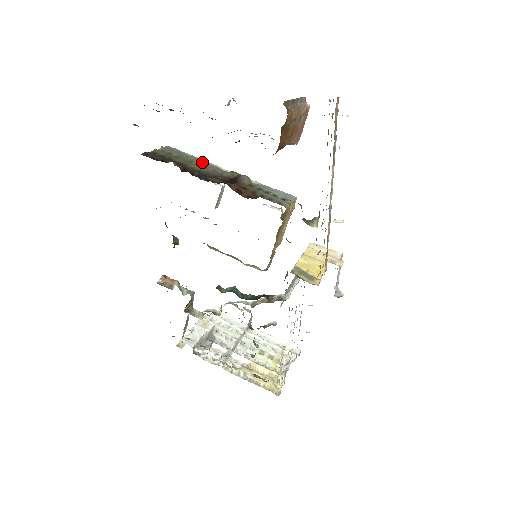
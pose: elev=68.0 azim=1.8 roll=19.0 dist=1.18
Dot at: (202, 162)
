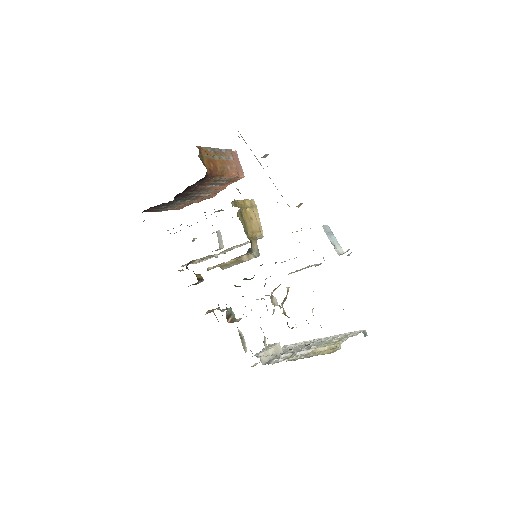
Dot at: occluded
